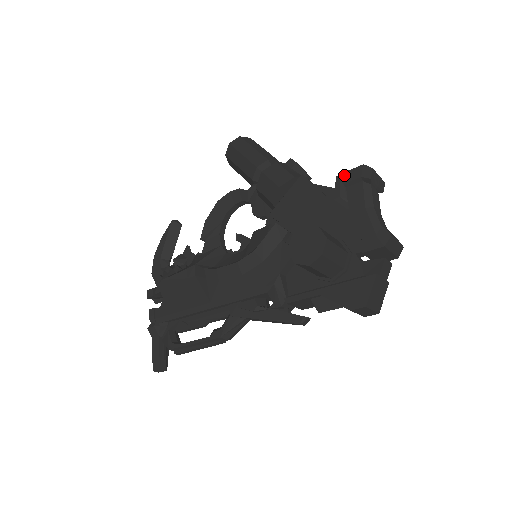
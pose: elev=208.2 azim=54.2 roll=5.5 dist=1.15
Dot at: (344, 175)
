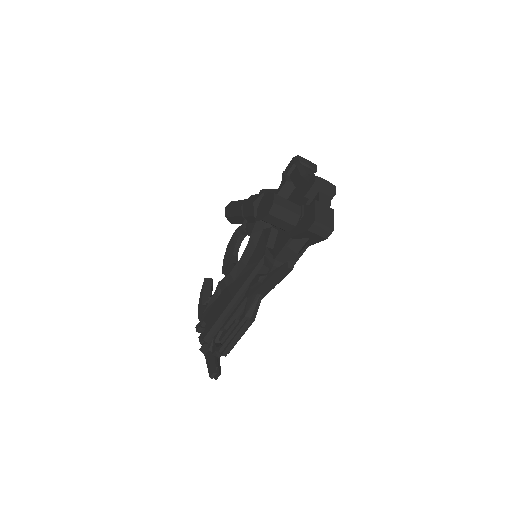
Dot at: (285, 170)
